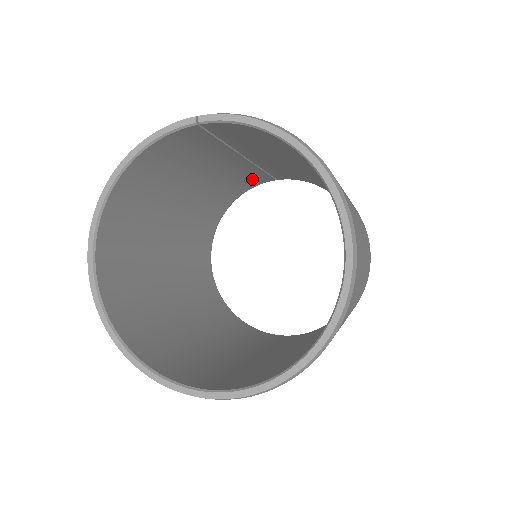
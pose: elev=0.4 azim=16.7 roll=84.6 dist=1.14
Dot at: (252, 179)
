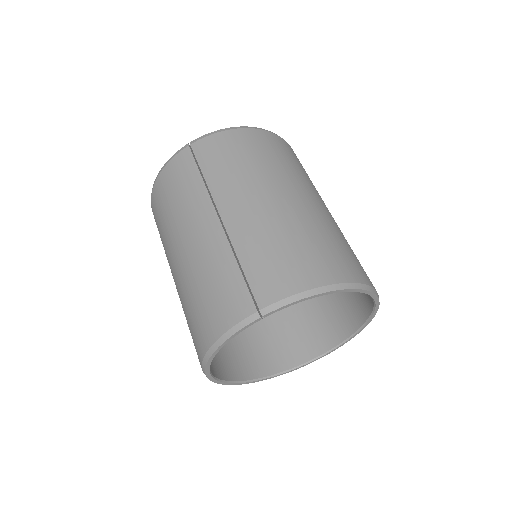
Dot at: occluded
